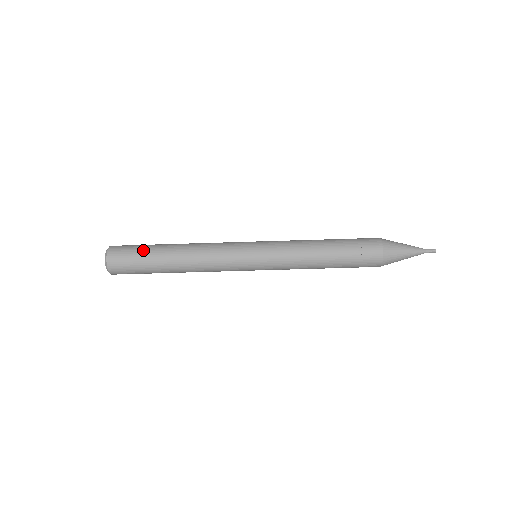
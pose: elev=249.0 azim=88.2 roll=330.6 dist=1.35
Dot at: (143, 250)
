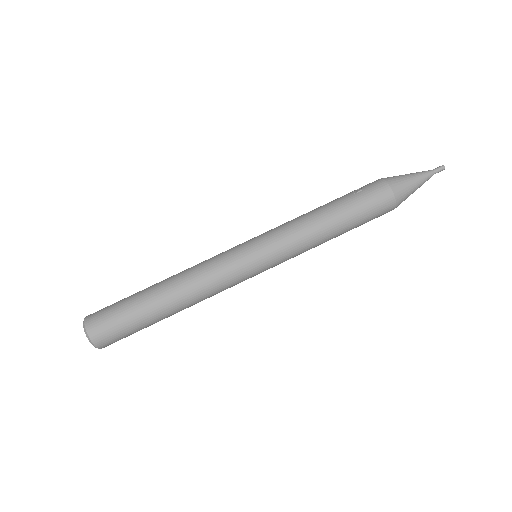
Dot at: (127, 297)
